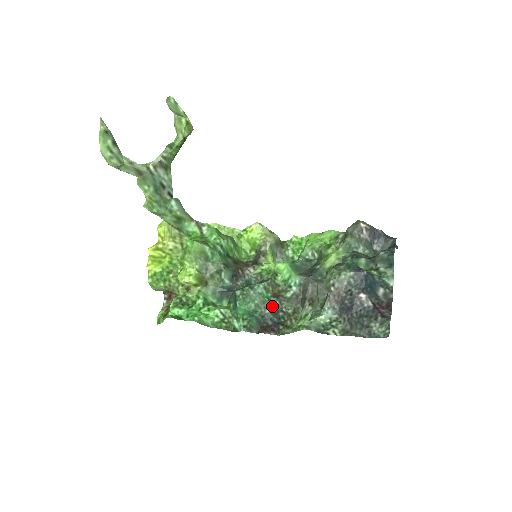
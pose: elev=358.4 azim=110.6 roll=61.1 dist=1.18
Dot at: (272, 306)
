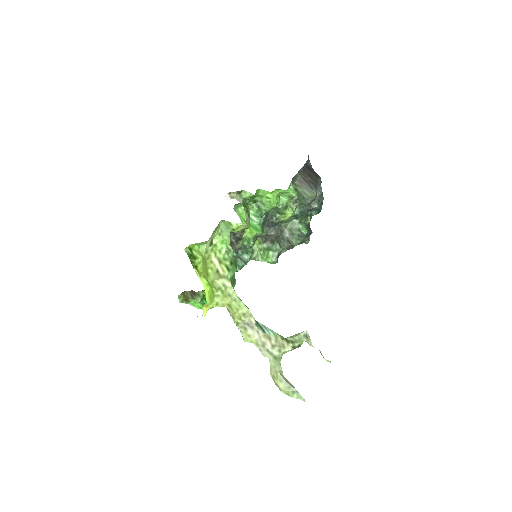
Dot at: occluded
